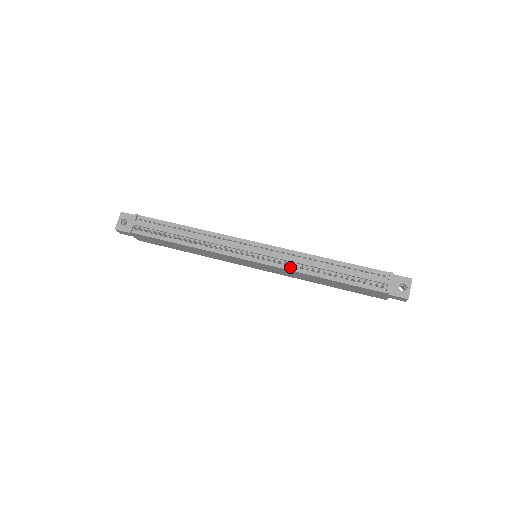
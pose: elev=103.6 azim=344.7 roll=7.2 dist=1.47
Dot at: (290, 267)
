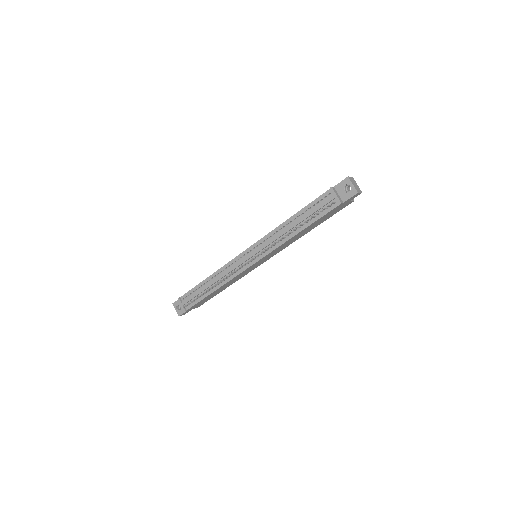
Dot at: (275, 246)
